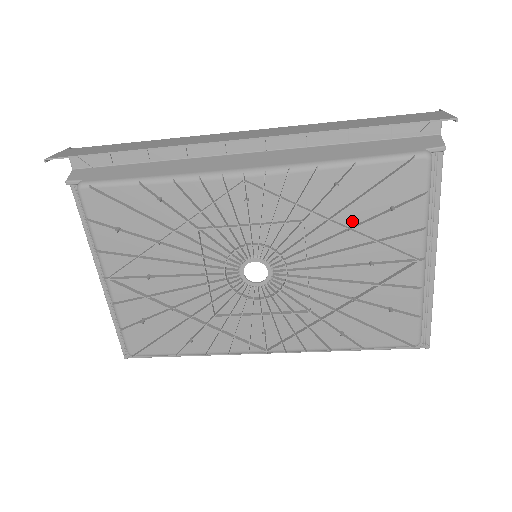
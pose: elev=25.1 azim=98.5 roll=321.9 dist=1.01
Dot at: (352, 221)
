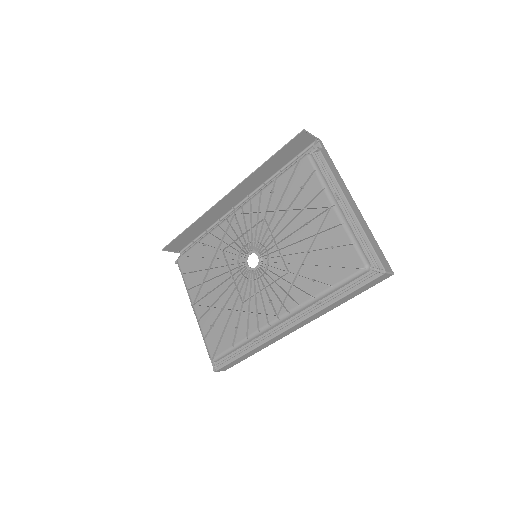
Dot at: (287, 206)
